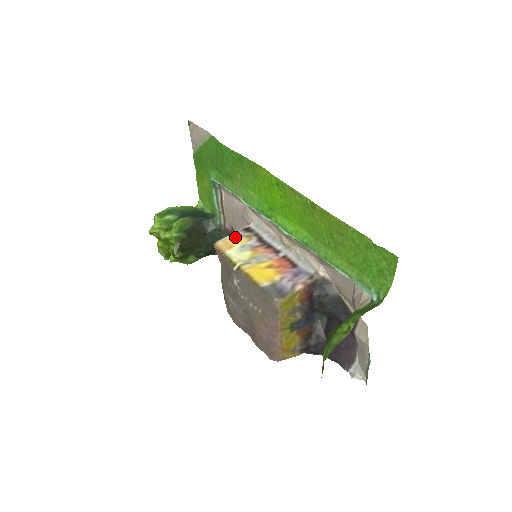
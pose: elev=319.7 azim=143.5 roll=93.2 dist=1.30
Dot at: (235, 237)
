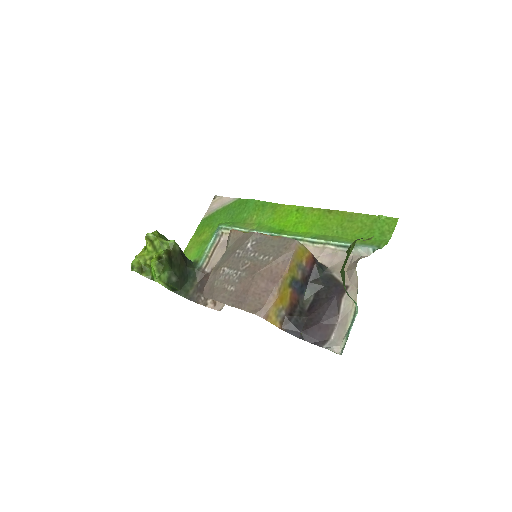
Dot at: occluded
